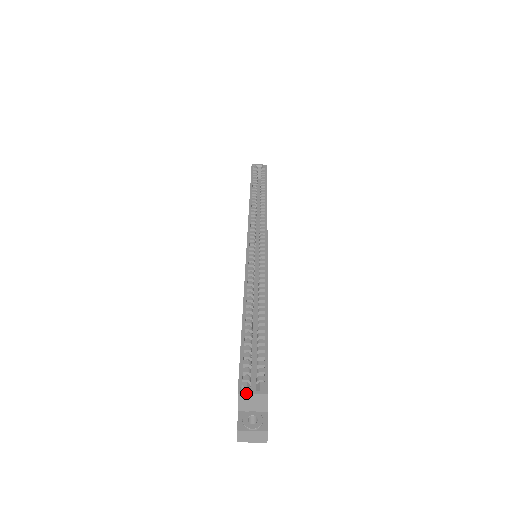
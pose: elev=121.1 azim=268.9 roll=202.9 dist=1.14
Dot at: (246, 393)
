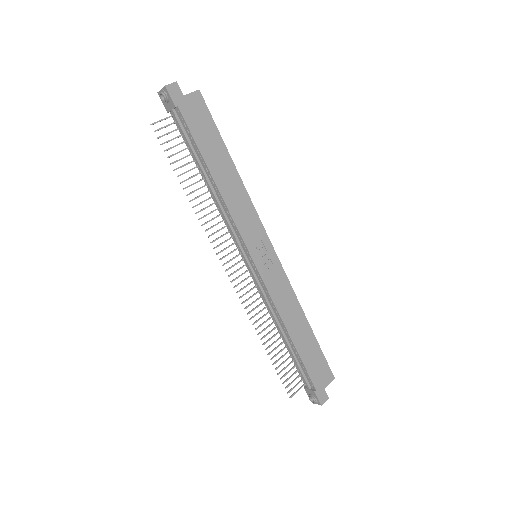
Dot at: occluded
